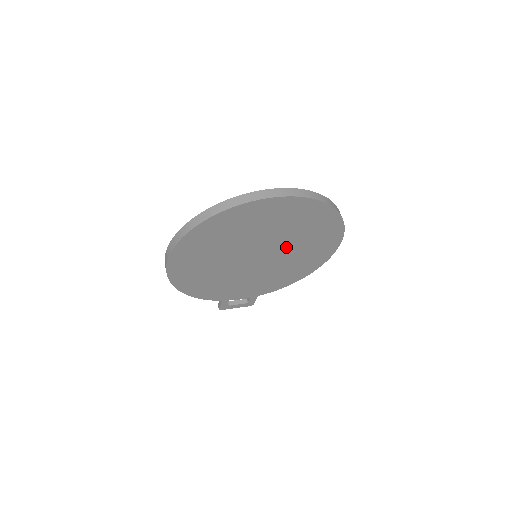
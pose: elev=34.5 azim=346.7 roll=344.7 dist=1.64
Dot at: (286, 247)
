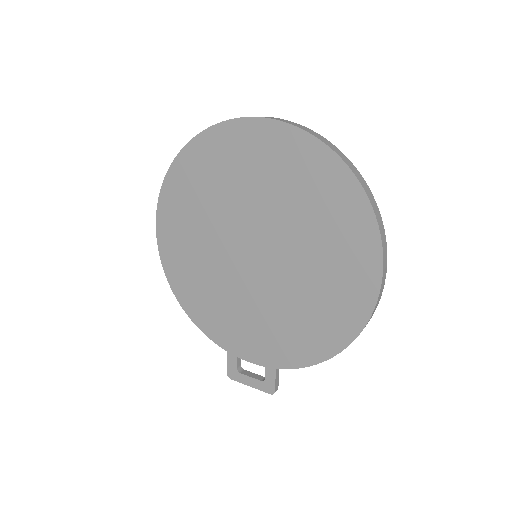
Dot at: (290, 242)
